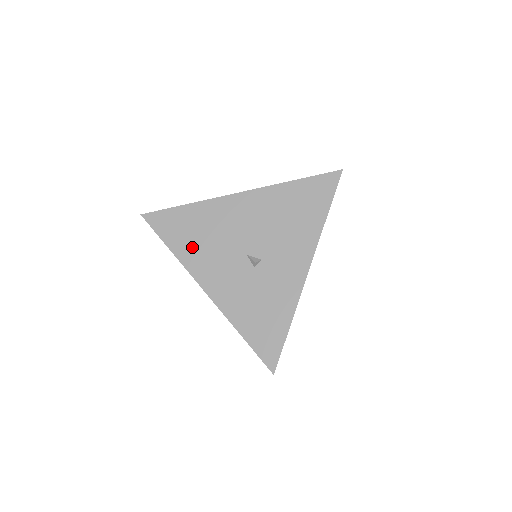
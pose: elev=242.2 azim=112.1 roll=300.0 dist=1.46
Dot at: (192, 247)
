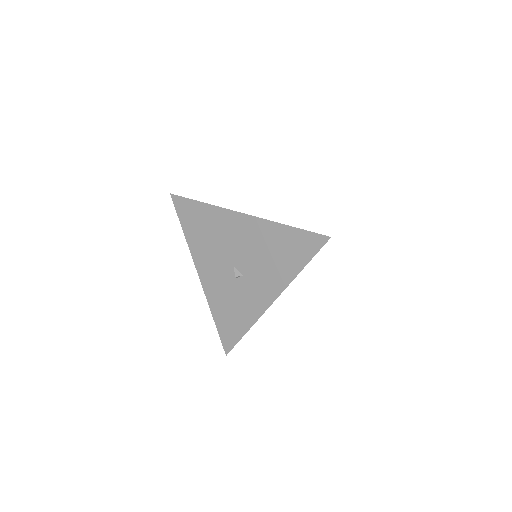
Dot at: (198, 239)
